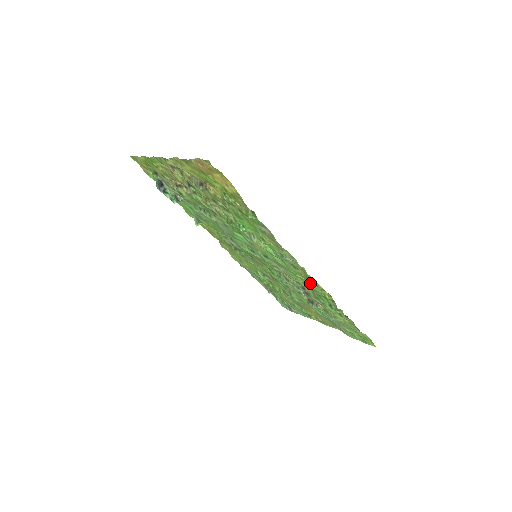
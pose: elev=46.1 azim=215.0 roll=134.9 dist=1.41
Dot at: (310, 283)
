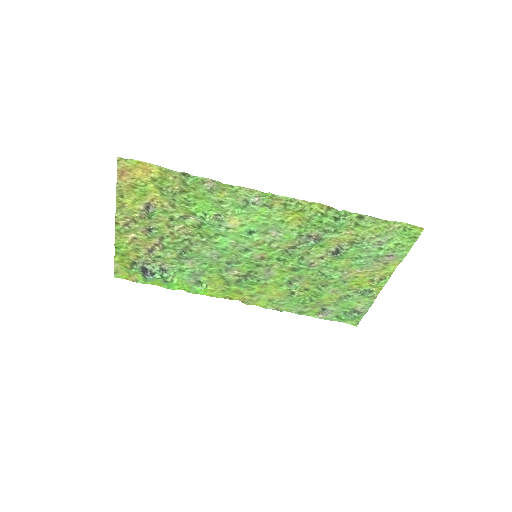
Dot at: (300, 216)
